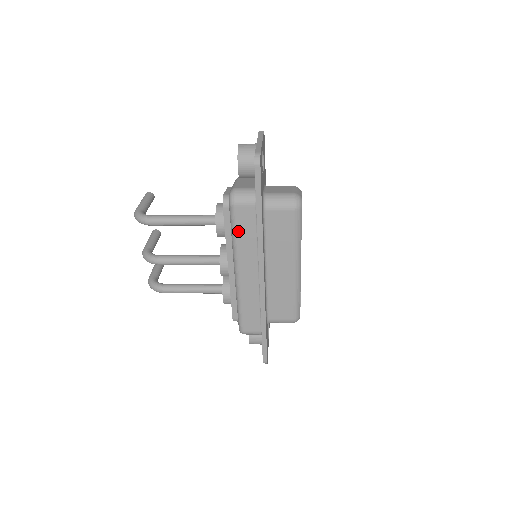
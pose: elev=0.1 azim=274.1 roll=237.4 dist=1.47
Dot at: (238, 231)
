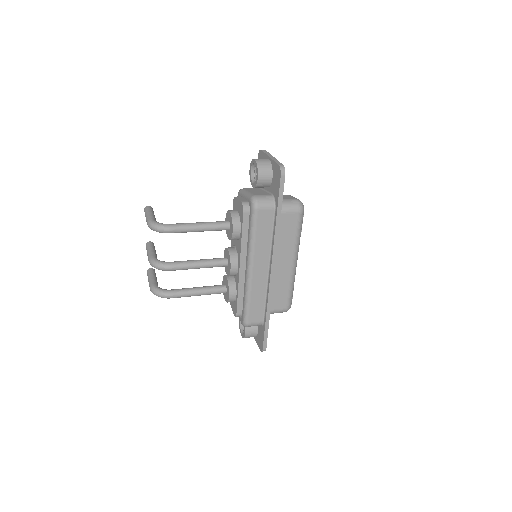
Dot at: (257, 232)
